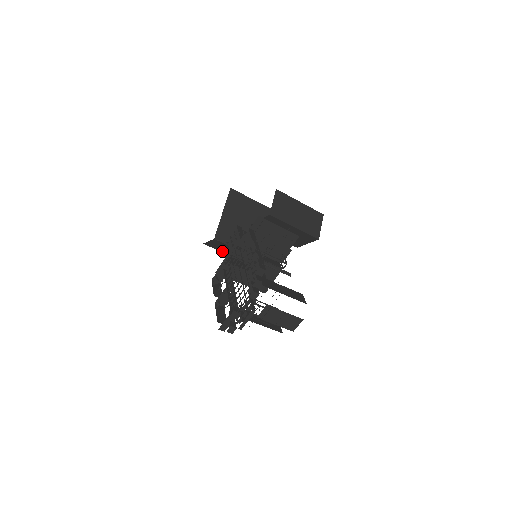
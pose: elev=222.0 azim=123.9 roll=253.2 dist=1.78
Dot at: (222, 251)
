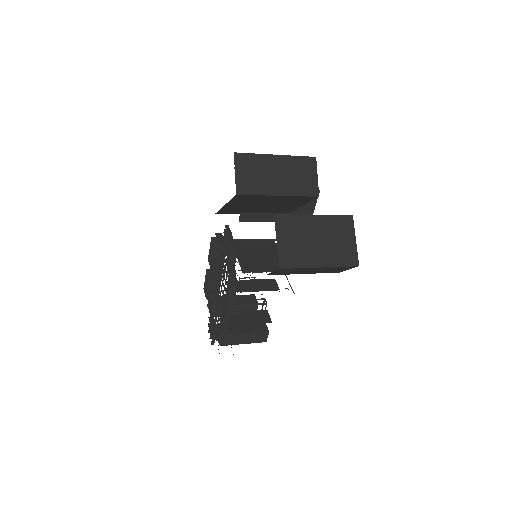
Dot at: occluded
